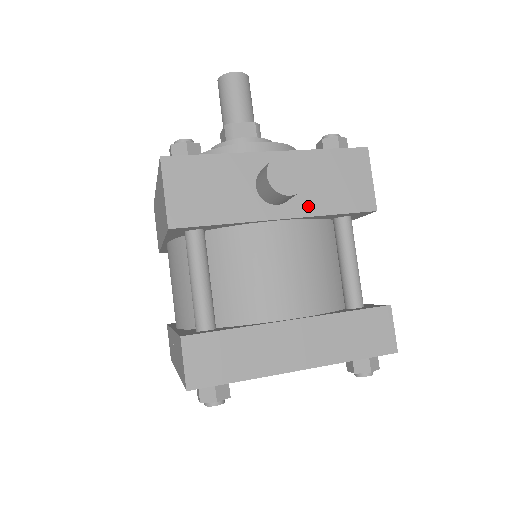
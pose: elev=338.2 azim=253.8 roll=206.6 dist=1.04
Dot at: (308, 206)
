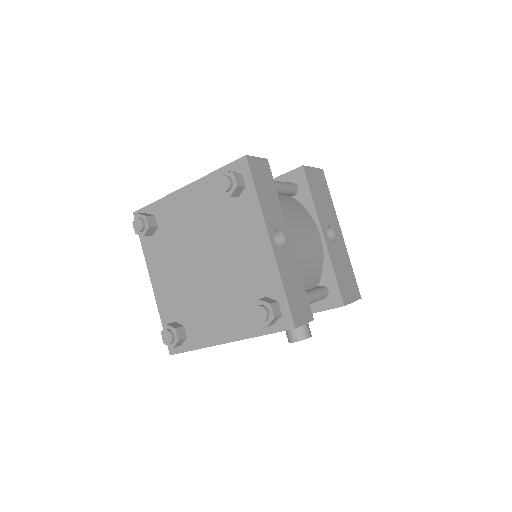
Dot at: occluded
